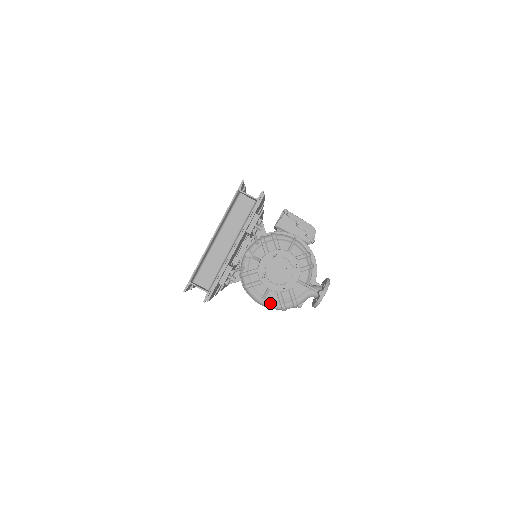
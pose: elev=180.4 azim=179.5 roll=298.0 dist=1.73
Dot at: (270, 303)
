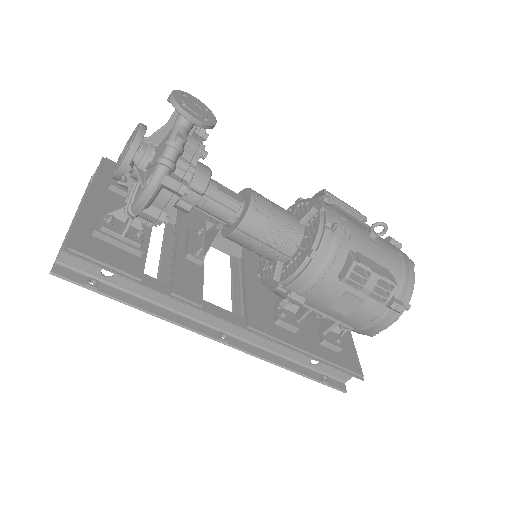
Dot at: (148, 179)
